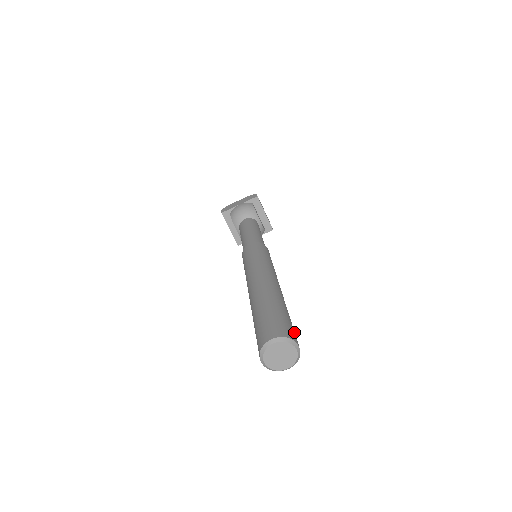
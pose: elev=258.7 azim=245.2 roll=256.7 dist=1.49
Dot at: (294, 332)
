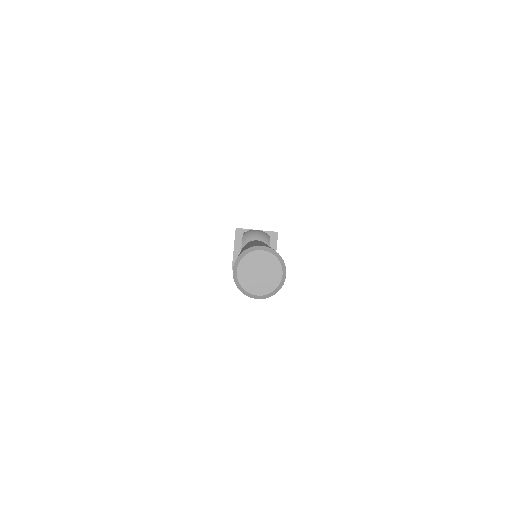
Dot at: occluded
